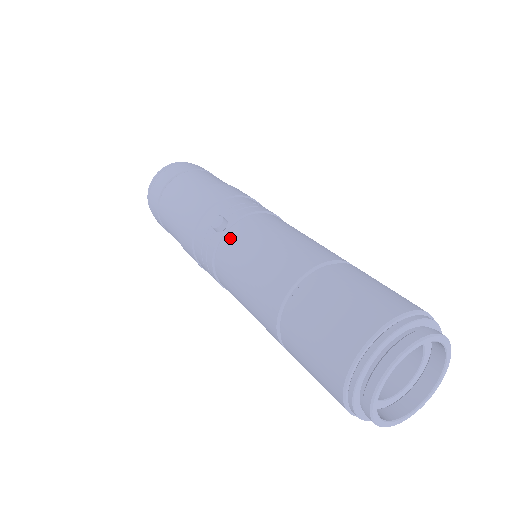
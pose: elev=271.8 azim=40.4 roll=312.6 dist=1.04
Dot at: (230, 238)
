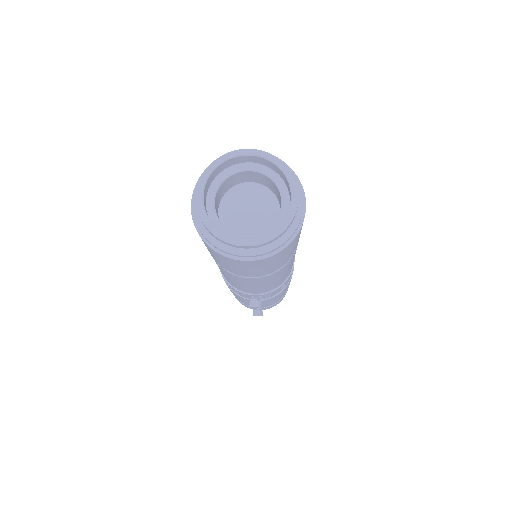
Dot at: occluded
